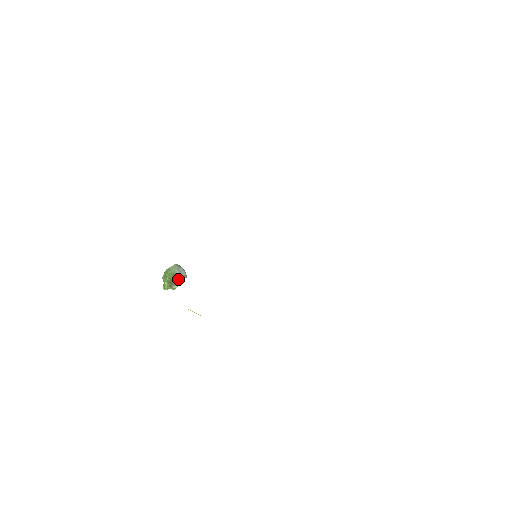
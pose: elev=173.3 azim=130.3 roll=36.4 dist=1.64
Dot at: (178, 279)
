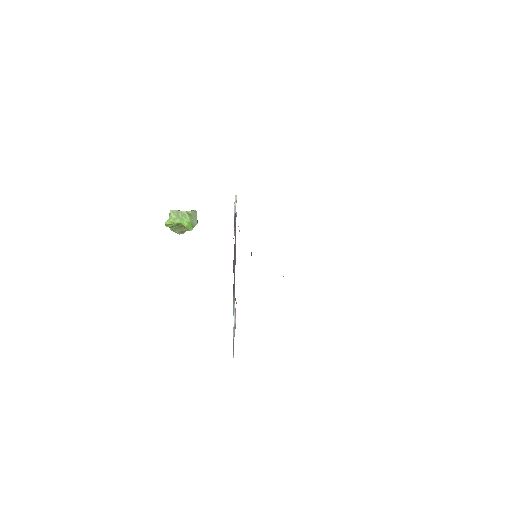
Dot at: occluded
